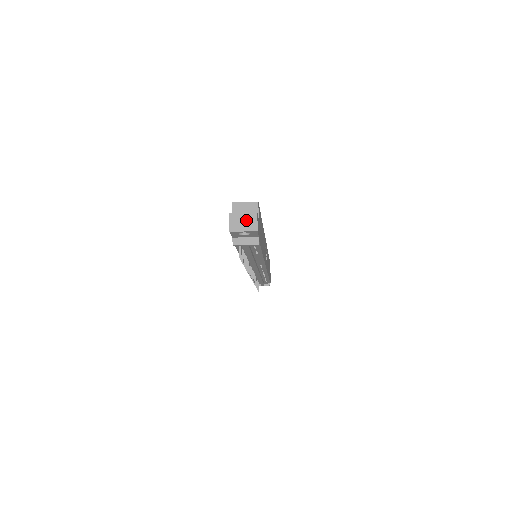
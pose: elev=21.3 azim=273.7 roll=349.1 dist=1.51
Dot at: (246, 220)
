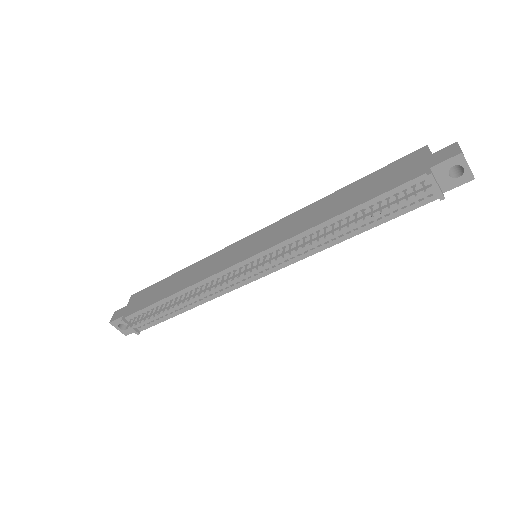
Dot at: occluded
